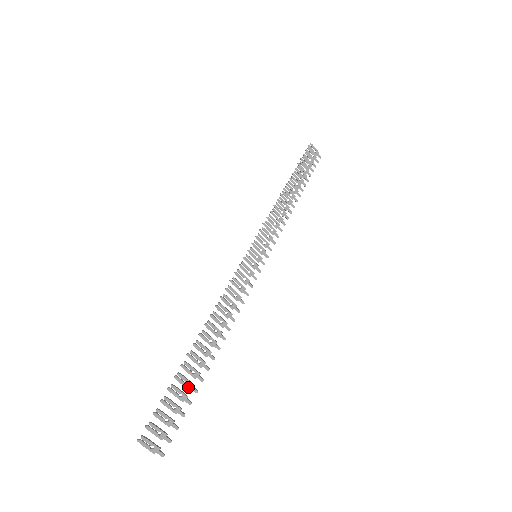
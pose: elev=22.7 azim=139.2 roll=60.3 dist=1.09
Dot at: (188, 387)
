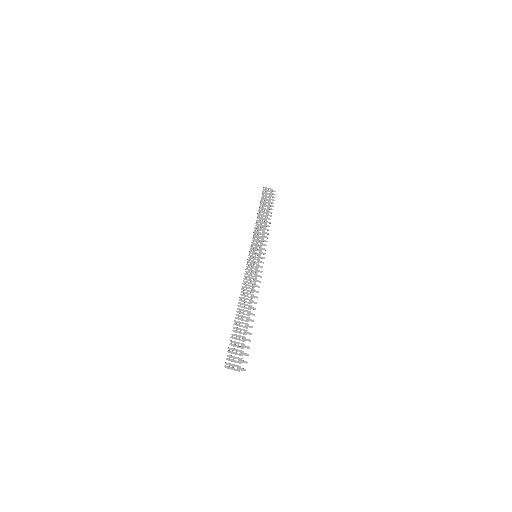
Dot at: (244, 333)
